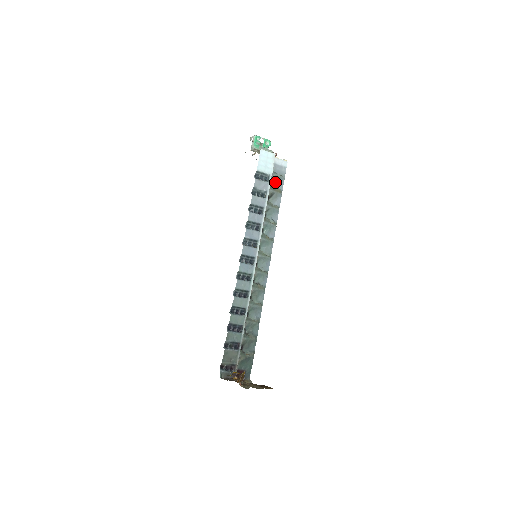
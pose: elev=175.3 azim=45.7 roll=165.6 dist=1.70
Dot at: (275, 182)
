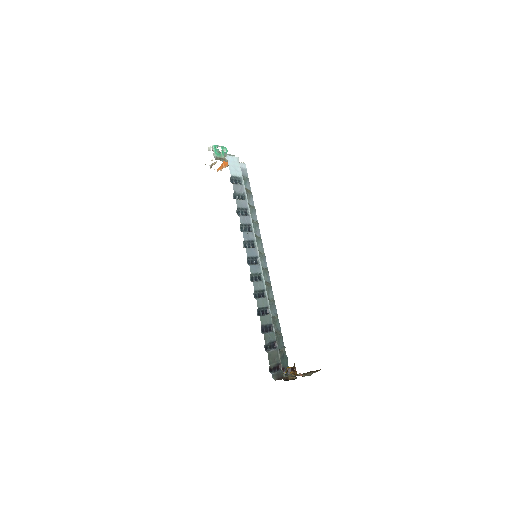
Dot at: occluded
